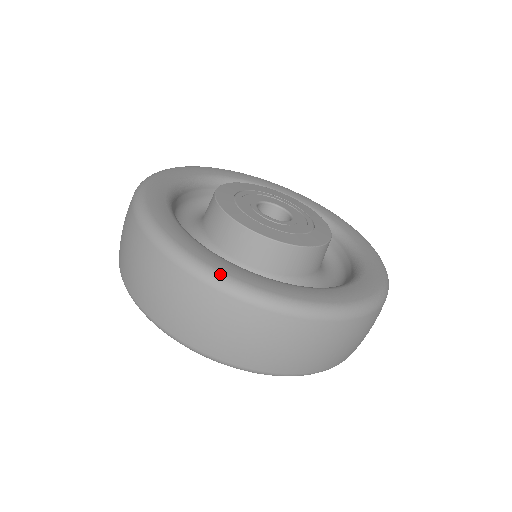
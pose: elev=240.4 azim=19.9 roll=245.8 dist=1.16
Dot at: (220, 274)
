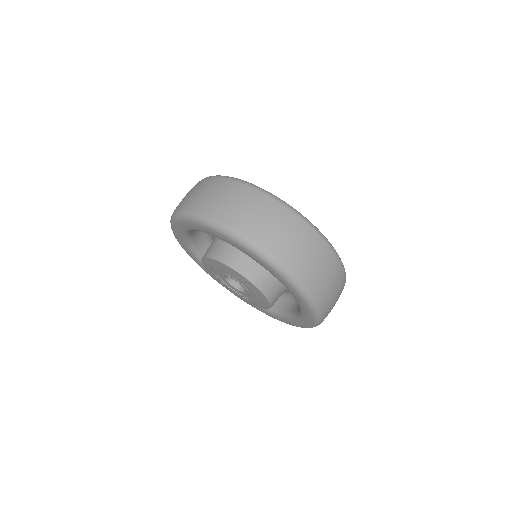
Dot at: (297, 211)
